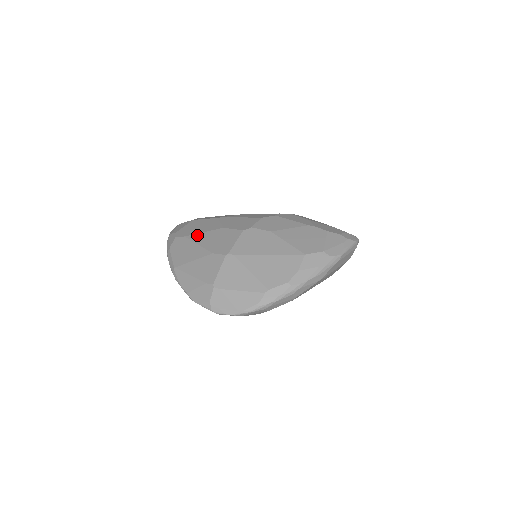
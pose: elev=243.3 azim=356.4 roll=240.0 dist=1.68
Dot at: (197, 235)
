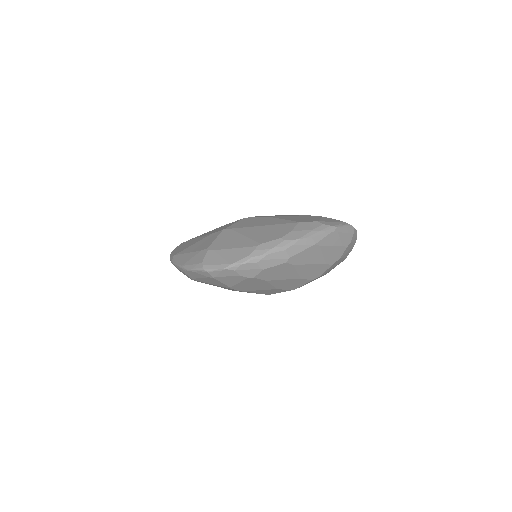
Dot at: (200, 235)
